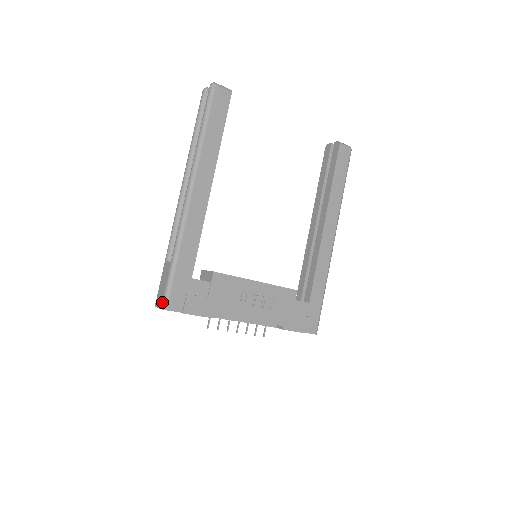
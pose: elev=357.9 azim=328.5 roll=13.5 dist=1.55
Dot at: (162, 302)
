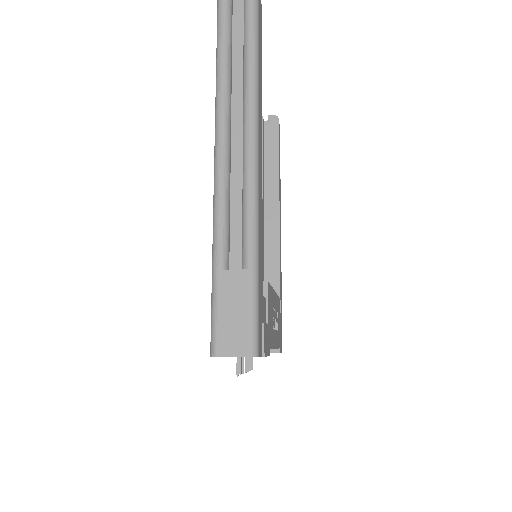
Dot at: (250, 344)
